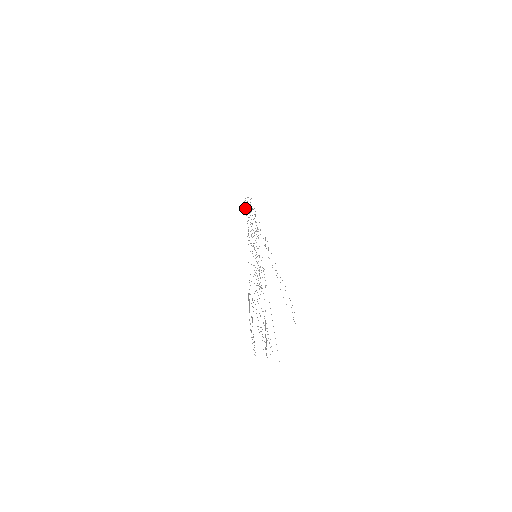
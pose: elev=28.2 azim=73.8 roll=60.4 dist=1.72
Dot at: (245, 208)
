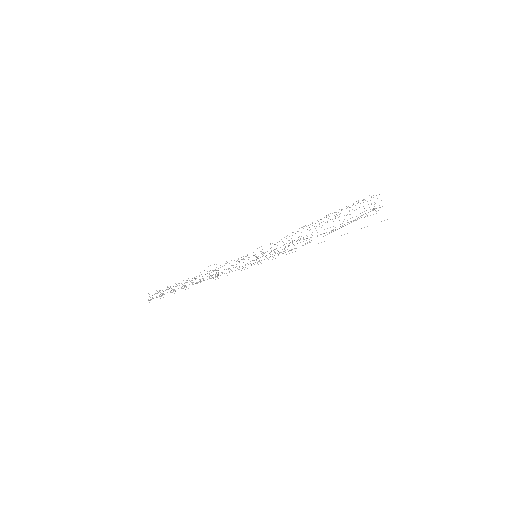
Dot at: occluded
